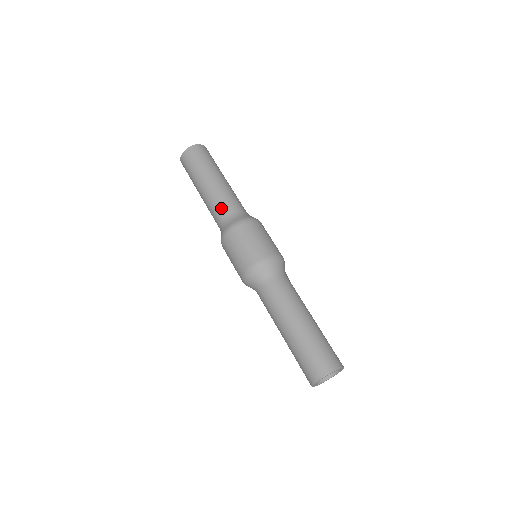
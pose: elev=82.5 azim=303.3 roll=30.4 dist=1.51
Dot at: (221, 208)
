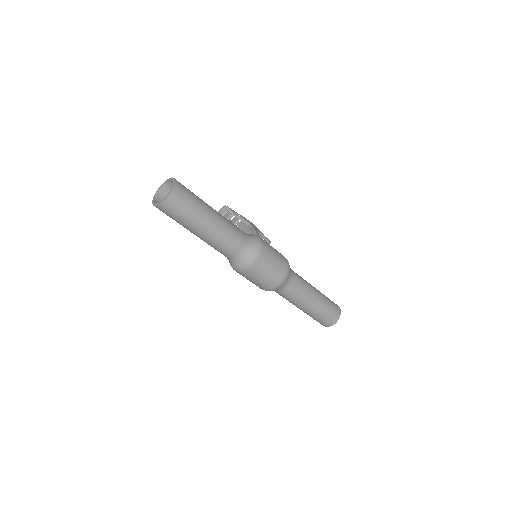
Dot at: (229, 249)
